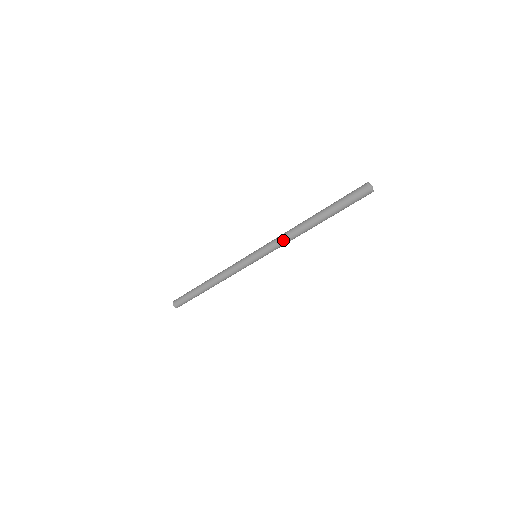
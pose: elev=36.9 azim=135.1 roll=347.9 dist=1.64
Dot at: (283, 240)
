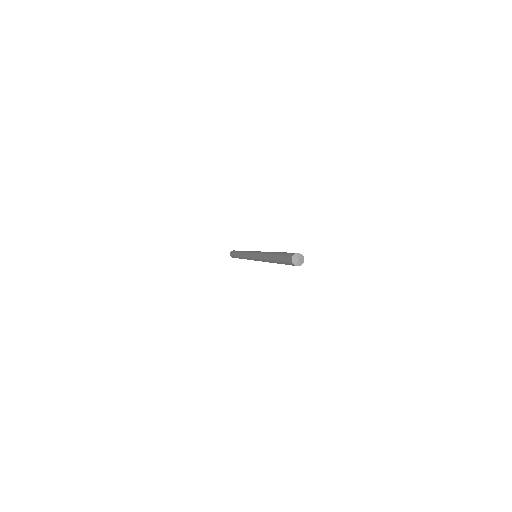
Dot at: occluded
